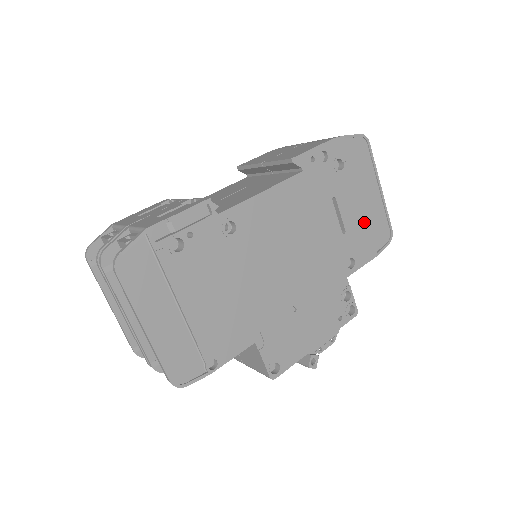
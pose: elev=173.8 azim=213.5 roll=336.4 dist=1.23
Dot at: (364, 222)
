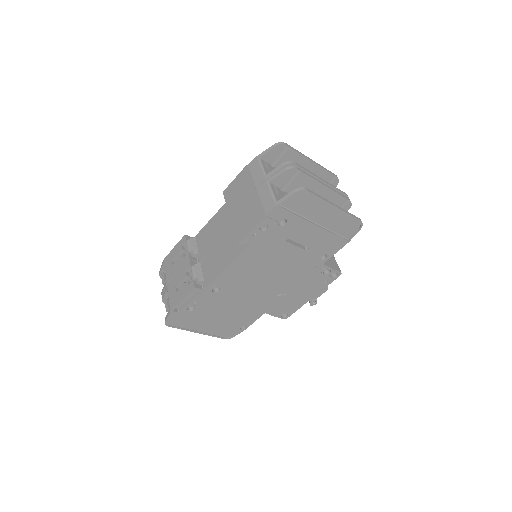
Dot at: (325, 235)
